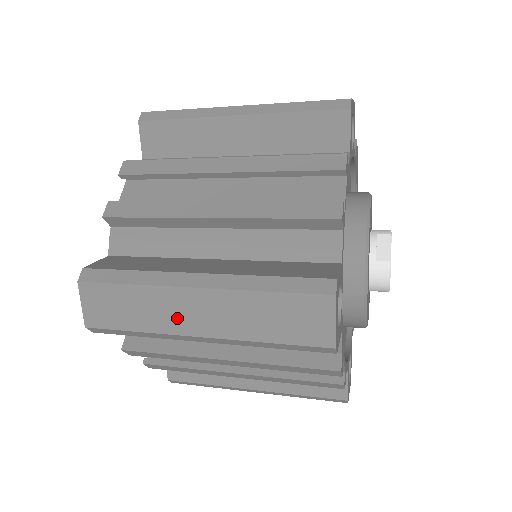
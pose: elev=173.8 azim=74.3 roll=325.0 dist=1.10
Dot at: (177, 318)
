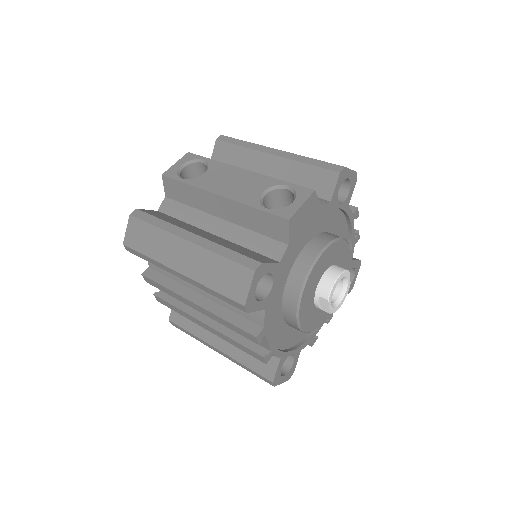
Dot at: occluded
